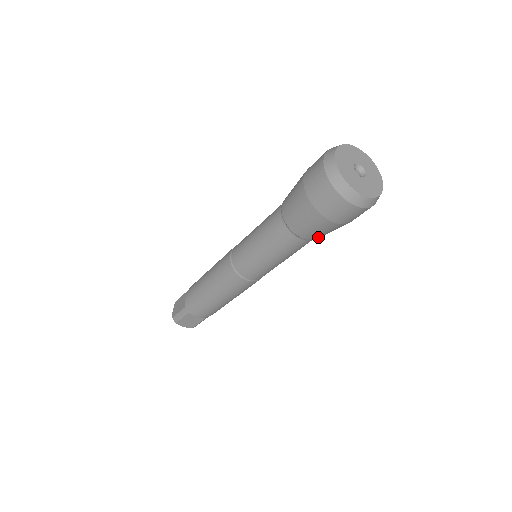
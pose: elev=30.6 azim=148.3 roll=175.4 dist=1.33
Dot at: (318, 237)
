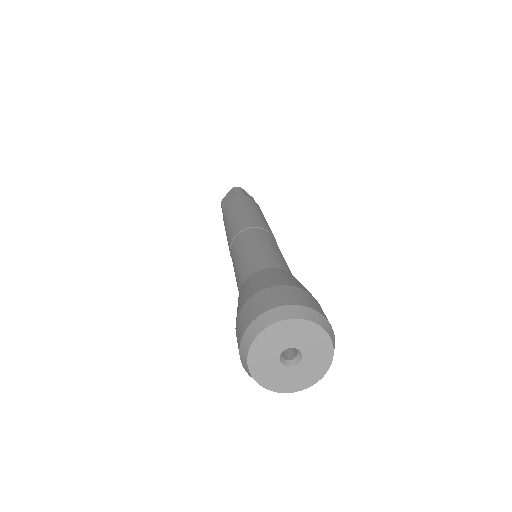
Dot at: occluded
